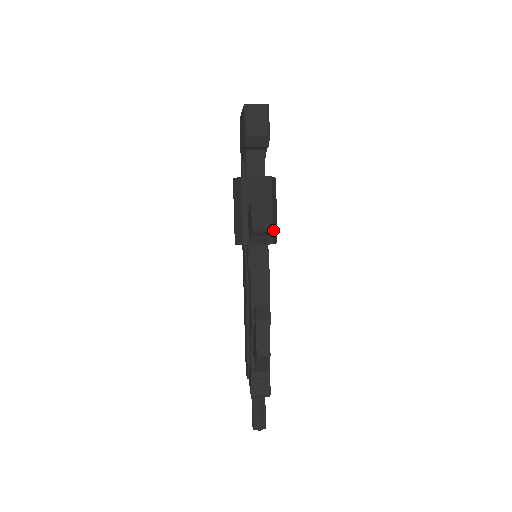
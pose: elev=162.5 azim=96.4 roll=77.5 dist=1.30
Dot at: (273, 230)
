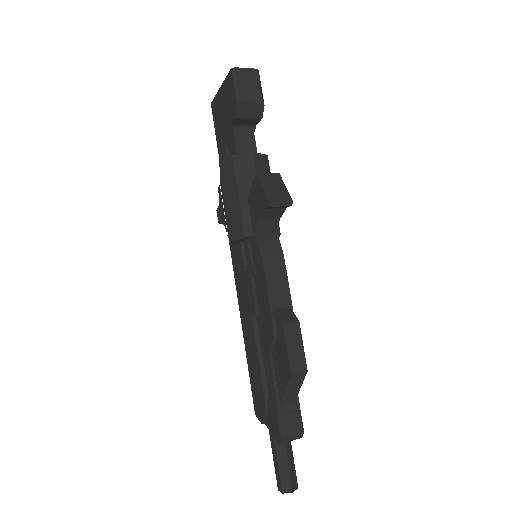
Dot at: occluded
